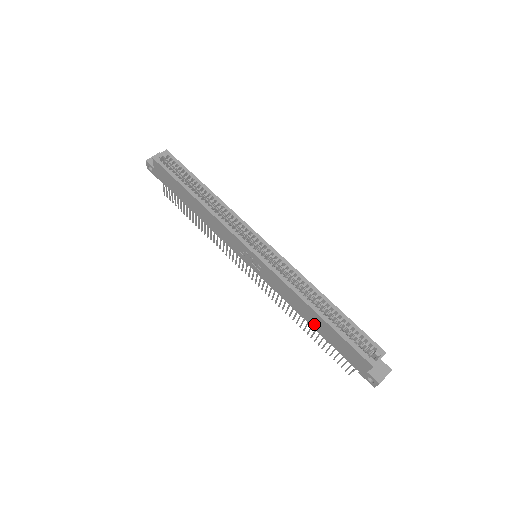
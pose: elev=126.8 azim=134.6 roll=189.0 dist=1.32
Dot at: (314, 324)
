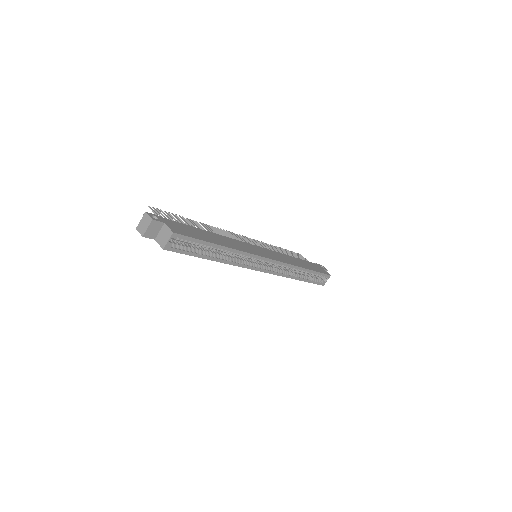
Dot at: occluded
